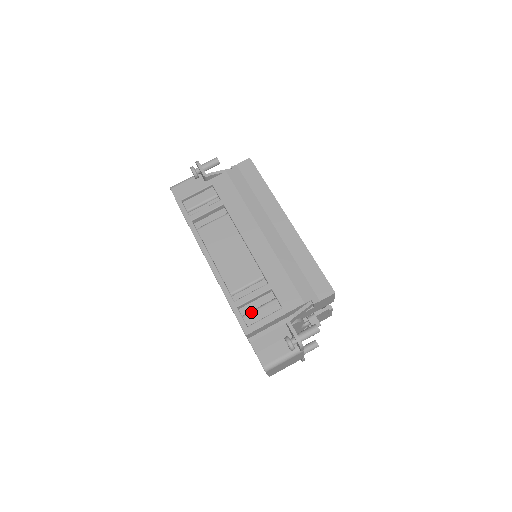
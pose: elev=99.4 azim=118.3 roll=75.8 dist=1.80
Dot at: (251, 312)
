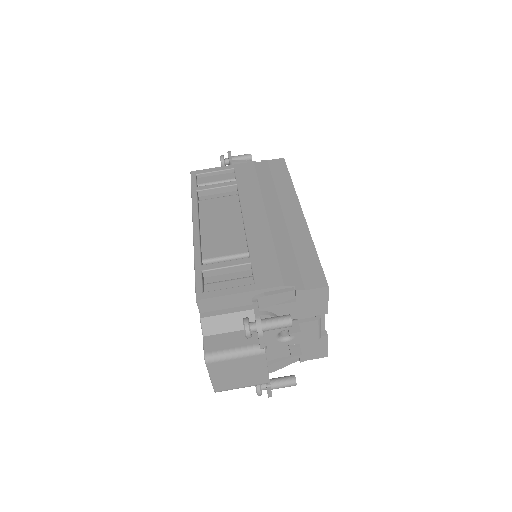
Dot at: (216, 282)
